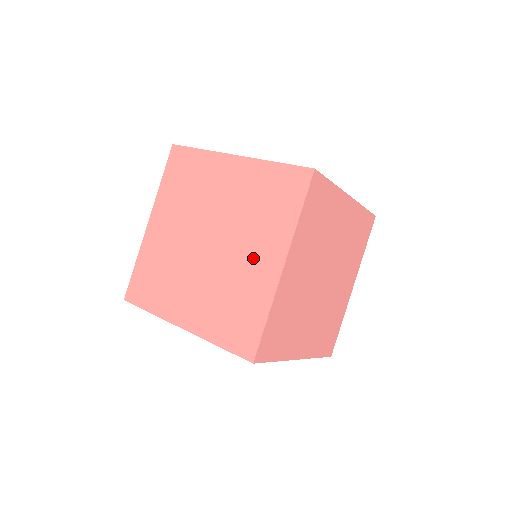
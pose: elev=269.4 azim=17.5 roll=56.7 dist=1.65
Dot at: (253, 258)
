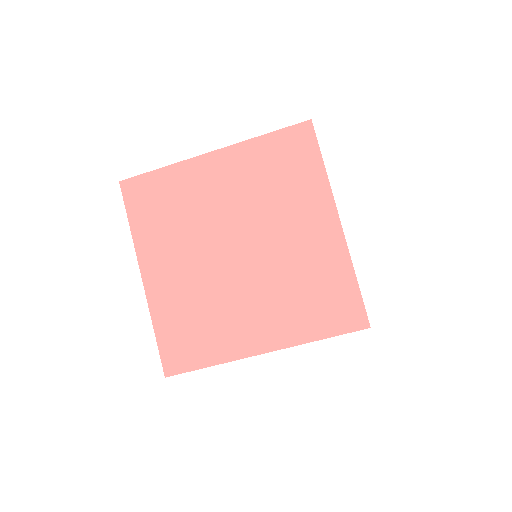
Dot at: (252, 315)
